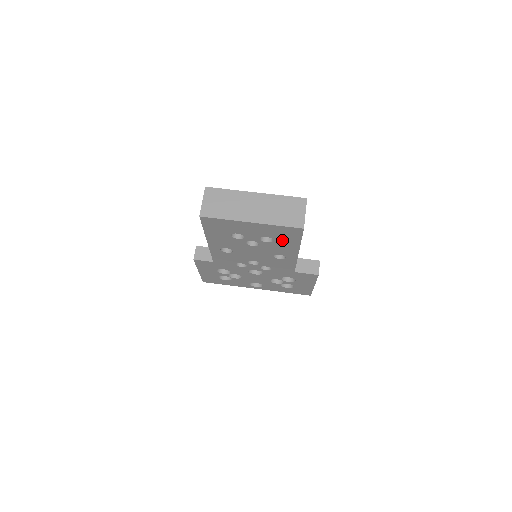
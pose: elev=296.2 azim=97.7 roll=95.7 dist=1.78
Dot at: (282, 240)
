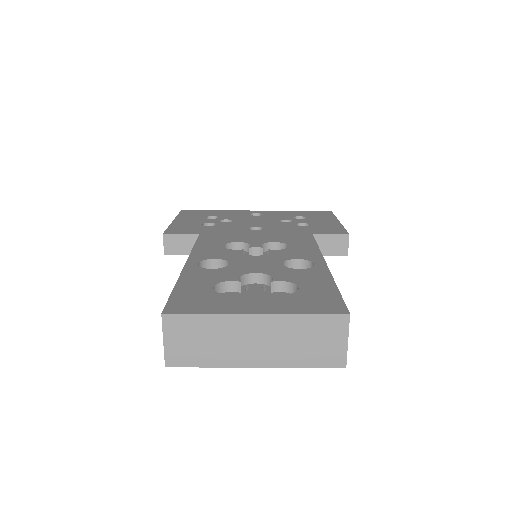
Dot at: occluded
